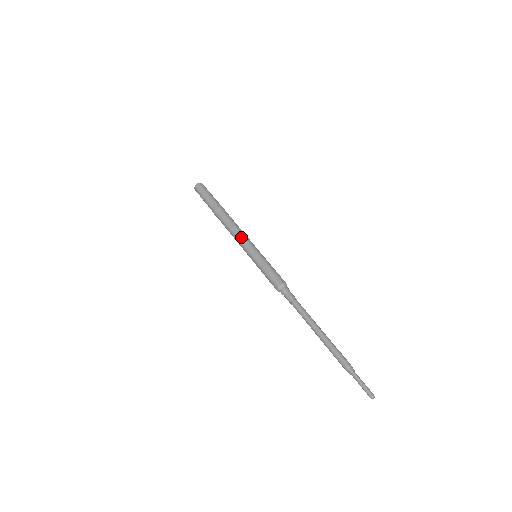
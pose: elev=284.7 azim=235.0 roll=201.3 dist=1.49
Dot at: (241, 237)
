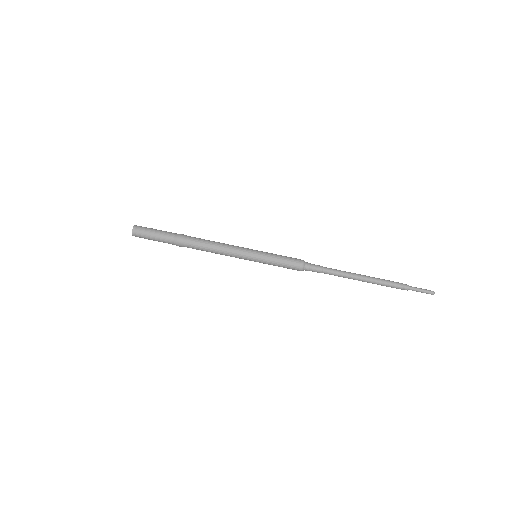
Dot at: (229, 252)
